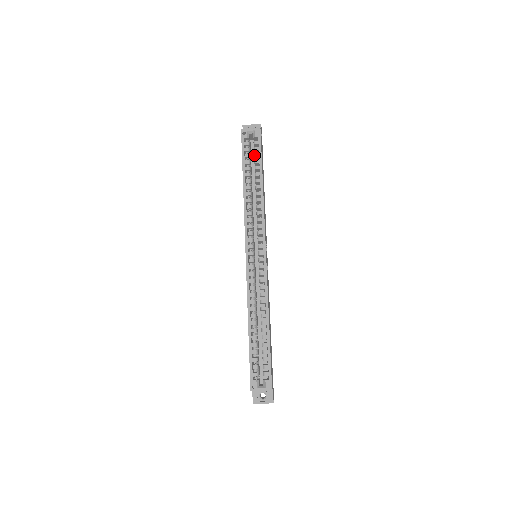
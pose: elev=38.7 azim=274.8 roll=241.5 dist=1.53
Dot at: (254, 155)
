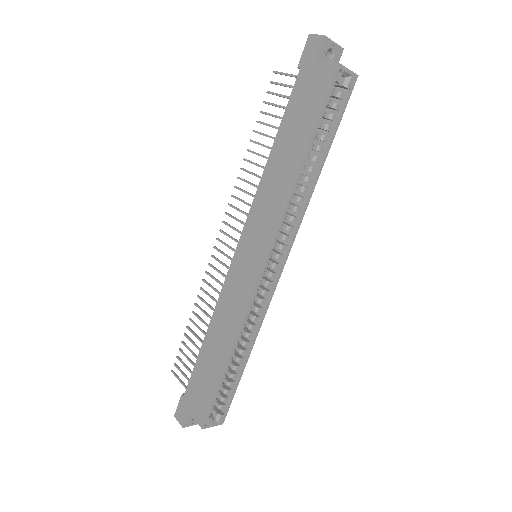
Dot at: (330, 115)
